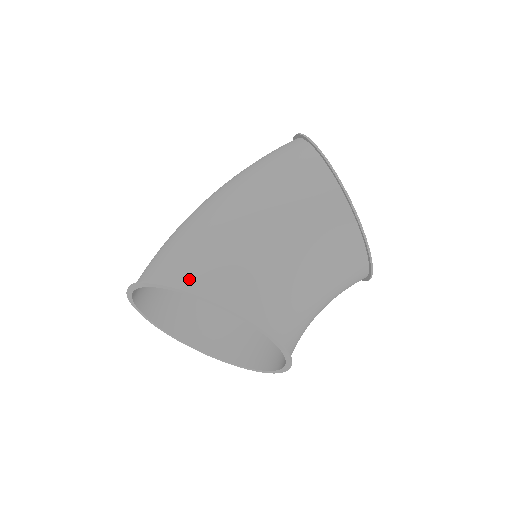
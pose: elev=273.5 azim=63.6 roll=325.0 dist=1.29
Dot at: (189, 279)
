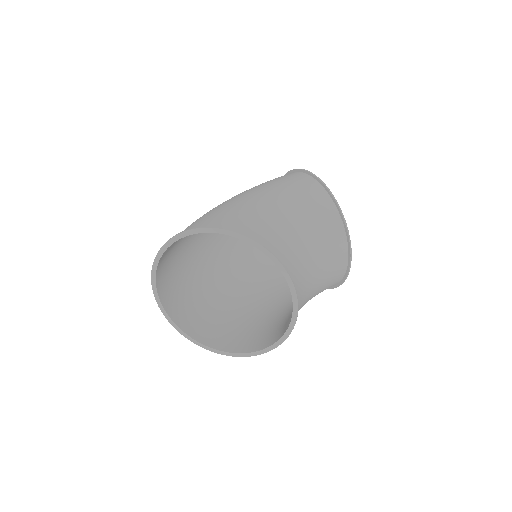
Dot at: (220, 226)
